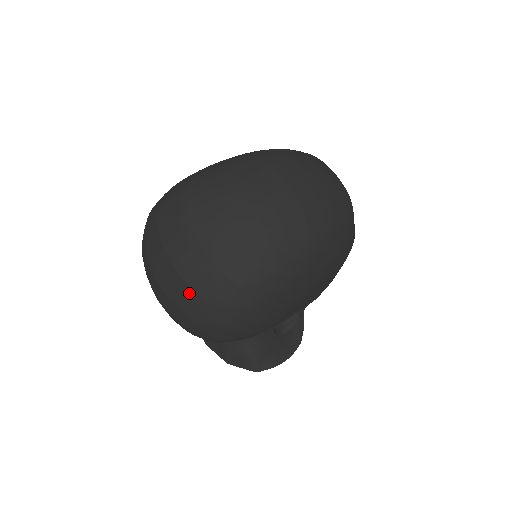
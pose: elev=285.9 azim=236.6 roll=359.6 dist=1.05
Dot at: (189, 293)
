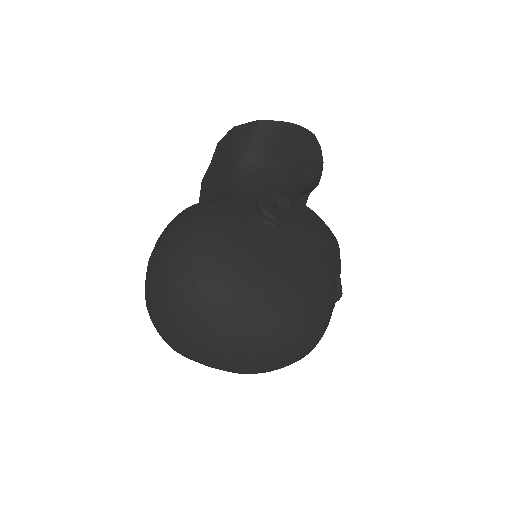
Dot at: (152, 315)
